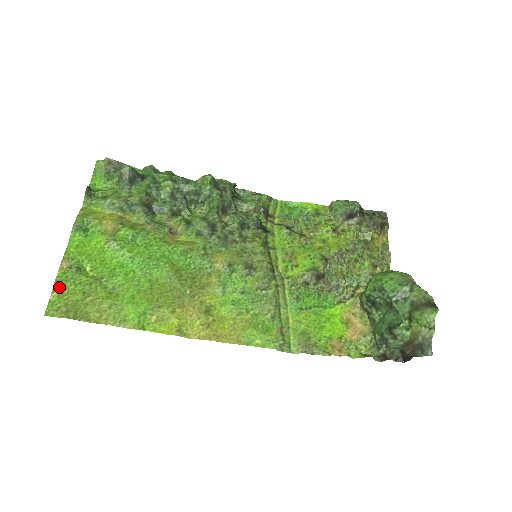
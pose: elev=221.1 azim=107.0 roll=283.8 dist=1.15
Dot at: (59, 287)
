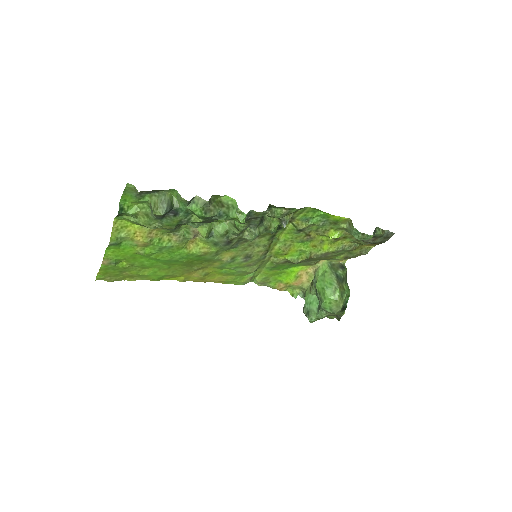
Dot at: (103, 271)
